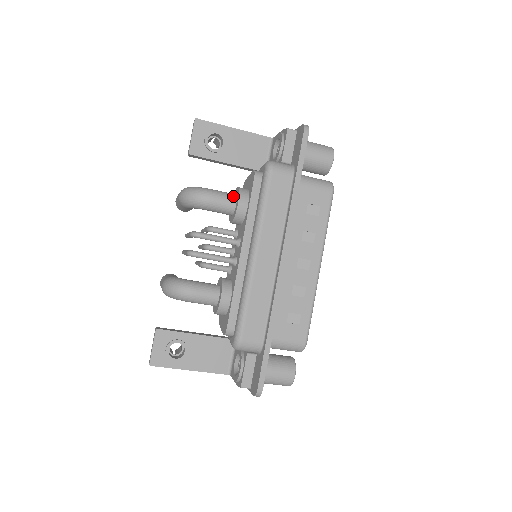
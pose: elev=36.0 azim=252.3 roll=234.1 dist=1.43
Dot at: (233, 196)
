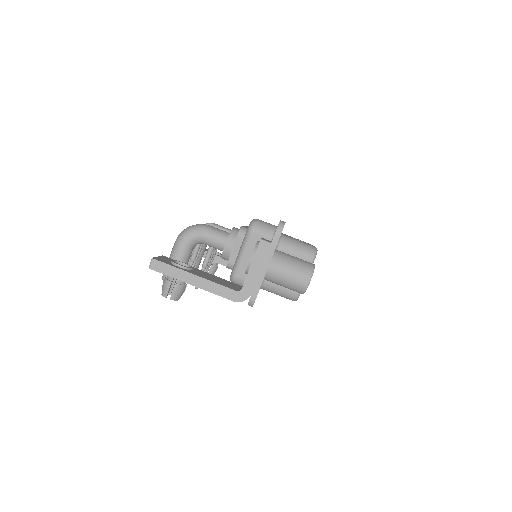
Dot at: occluded
